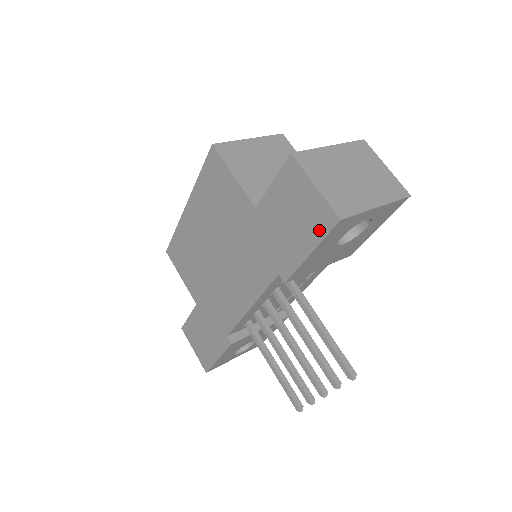
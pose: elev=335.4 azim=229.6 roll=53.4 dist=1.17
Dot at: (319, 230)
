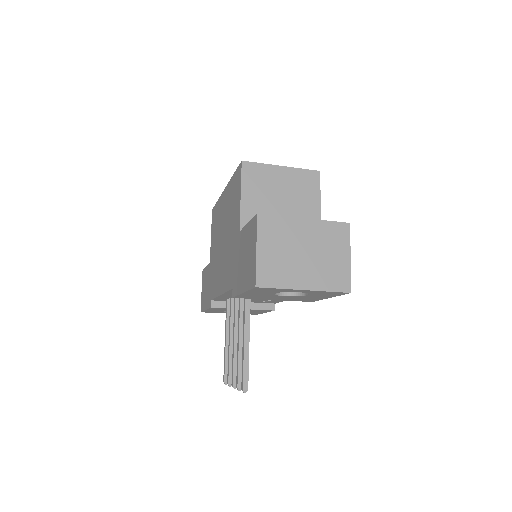
Dot at: (249, 282)
